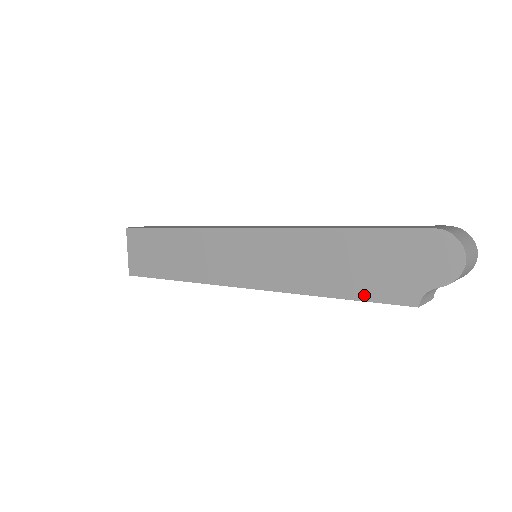
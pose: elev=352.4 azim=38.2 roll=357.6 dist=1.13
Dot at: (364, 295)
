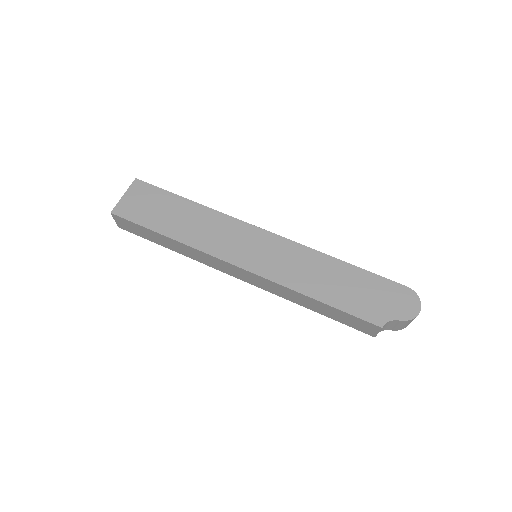
Dot at: (347, 308)
